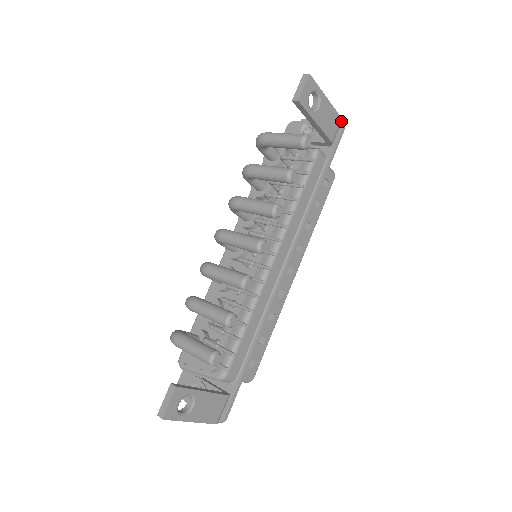
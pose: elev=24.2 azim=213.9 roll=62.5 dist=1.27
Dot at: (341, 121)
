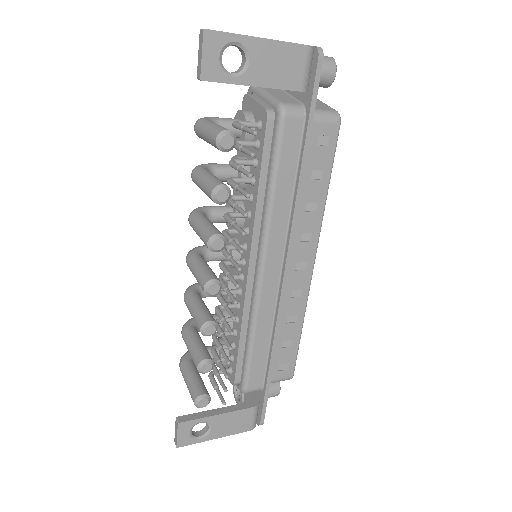
Dot at: (310, 49)
